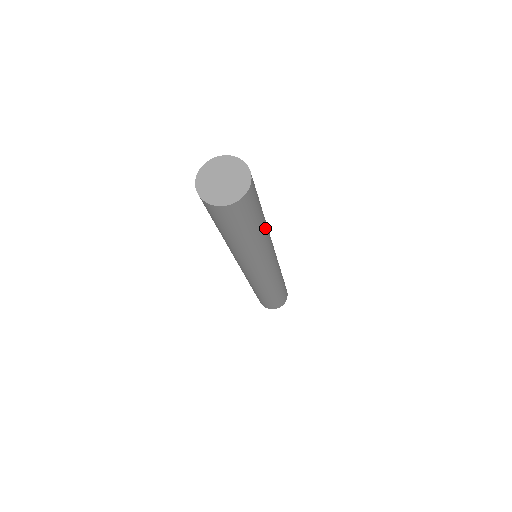
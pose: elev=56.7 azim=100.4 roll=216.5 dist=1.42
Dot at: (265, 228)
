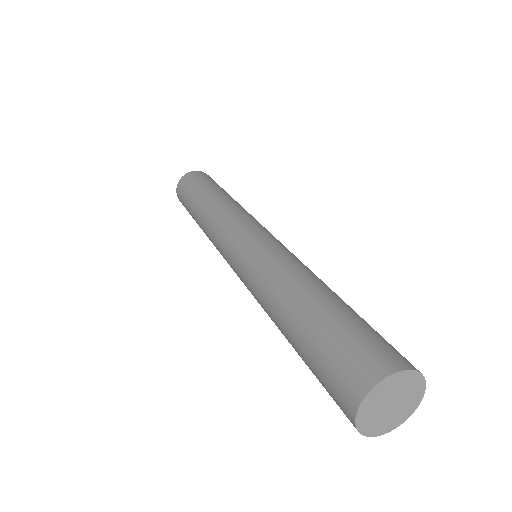
Dot at: occluded
